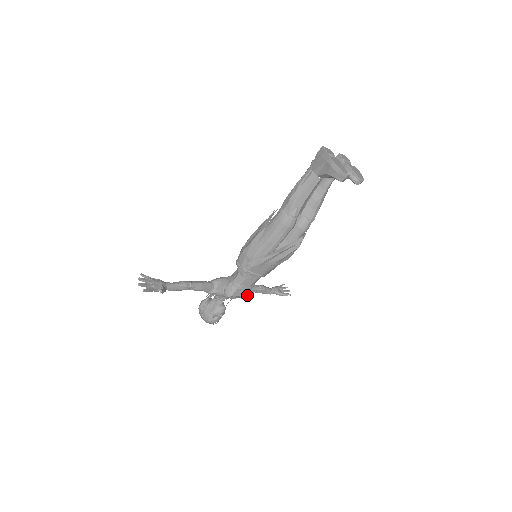
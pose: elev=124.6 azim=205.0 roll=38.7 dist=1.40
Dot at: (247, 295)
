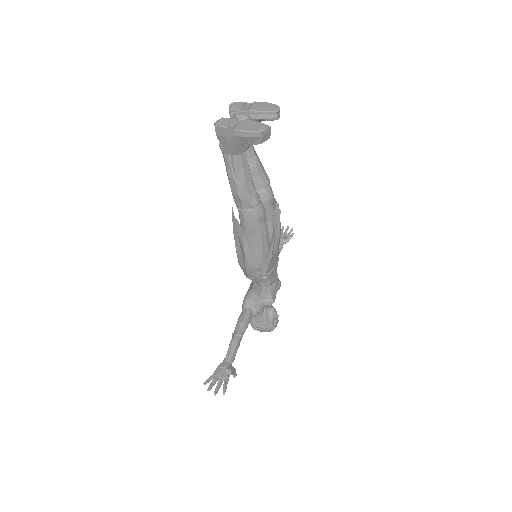
Dot at: (279, 283)
